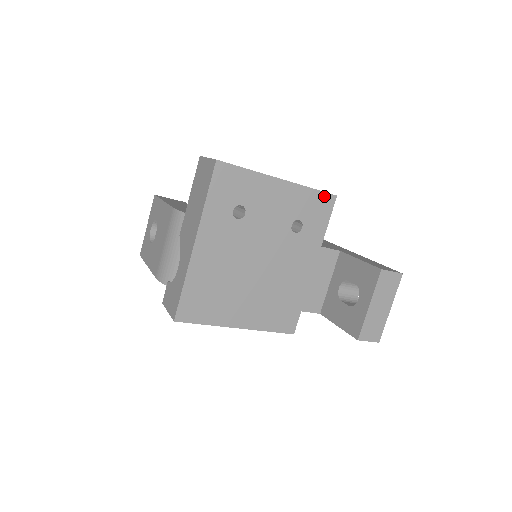
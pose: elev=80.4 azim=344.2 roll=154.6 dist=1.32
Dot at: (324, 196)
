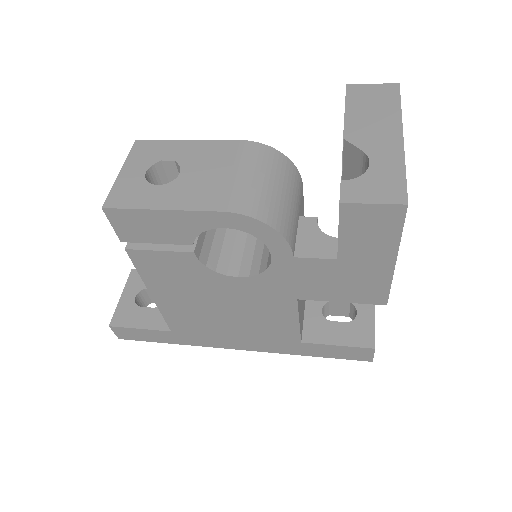
Dot at: occluded
